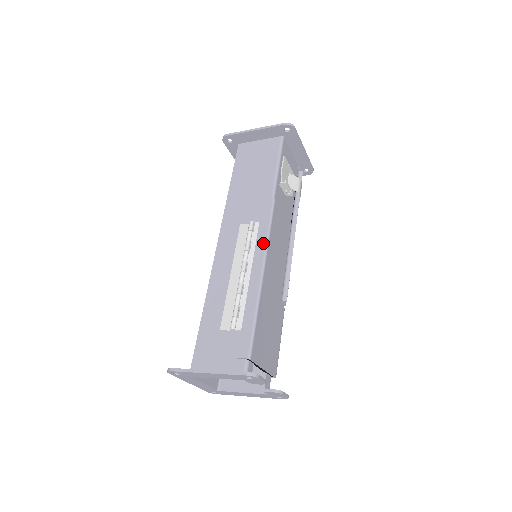
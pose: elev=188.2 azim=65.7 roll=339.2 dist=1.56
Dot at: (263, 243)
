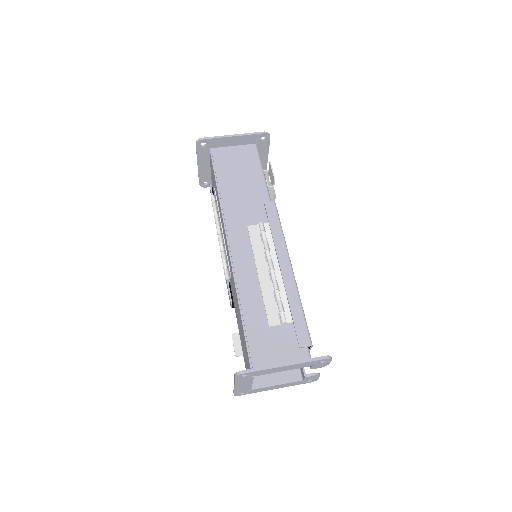
Dot at: (281, 241)
